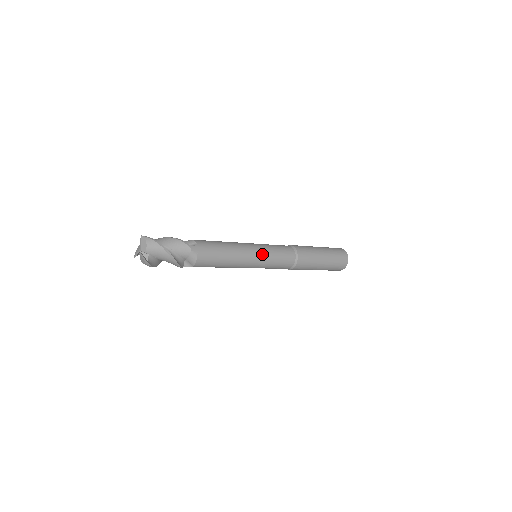
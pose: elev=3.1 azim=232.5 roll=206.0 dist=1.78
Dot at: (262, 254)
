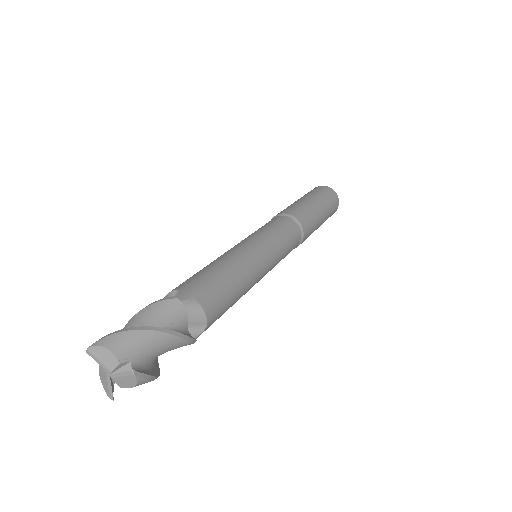
Dot at: occluded
